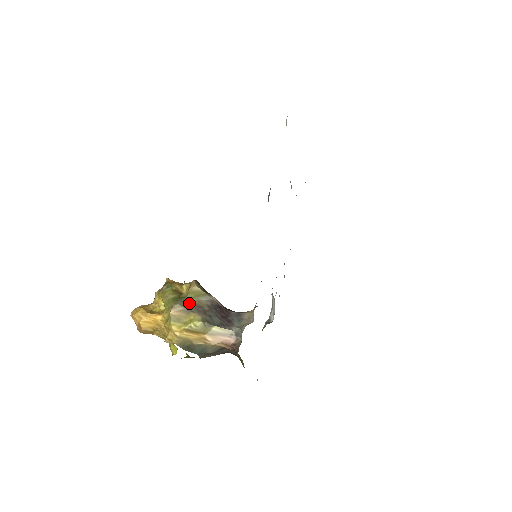
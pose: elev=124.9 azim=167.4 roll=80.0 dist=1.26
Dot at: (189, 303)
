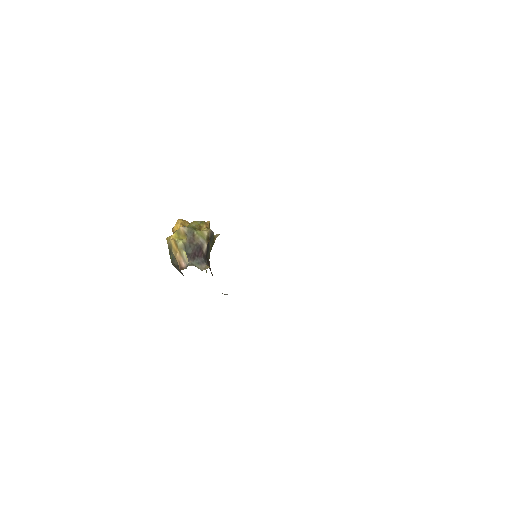
Dot at: (193, 233)
